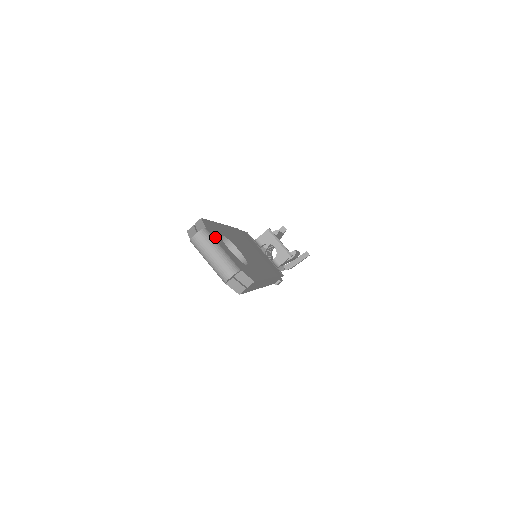
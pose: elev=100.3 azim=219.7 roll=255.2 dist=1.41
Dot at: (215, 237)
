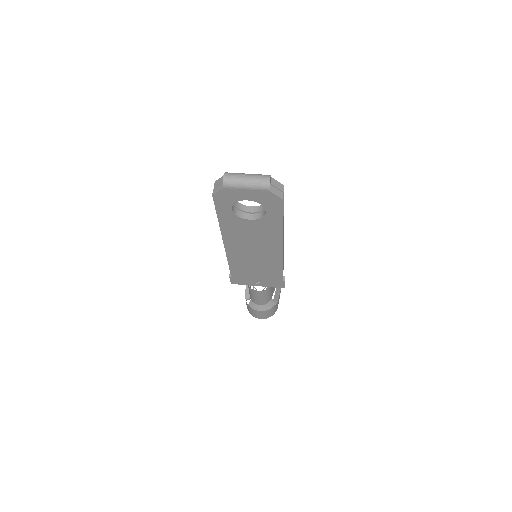
Dot at: occluded
